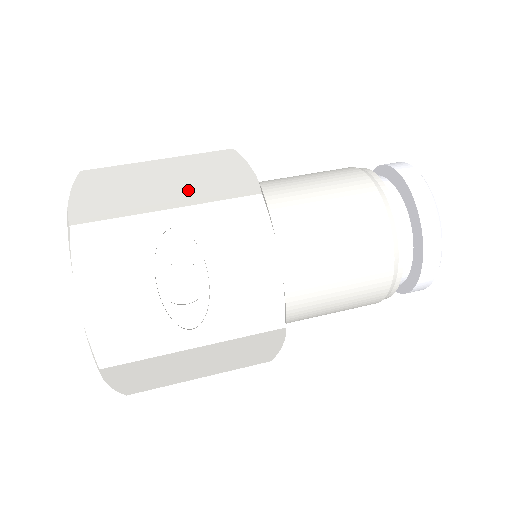
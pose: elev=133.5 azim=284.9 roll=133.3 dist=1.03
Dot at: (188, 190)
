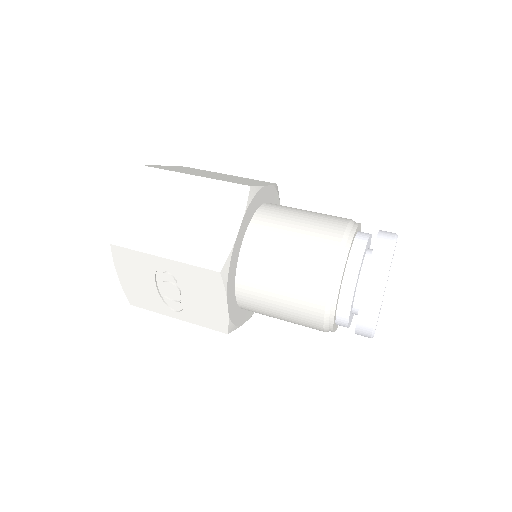
Dot at: (185, 239)
